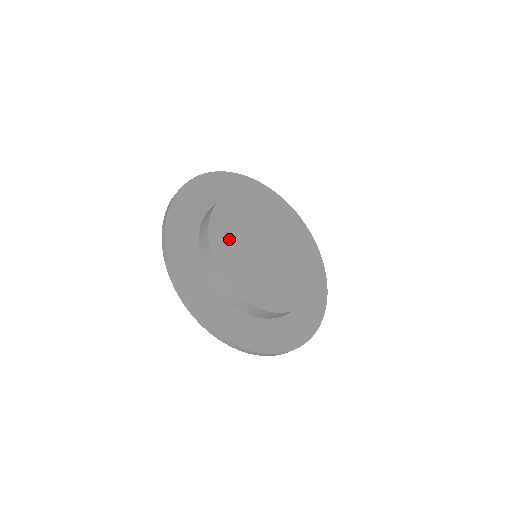
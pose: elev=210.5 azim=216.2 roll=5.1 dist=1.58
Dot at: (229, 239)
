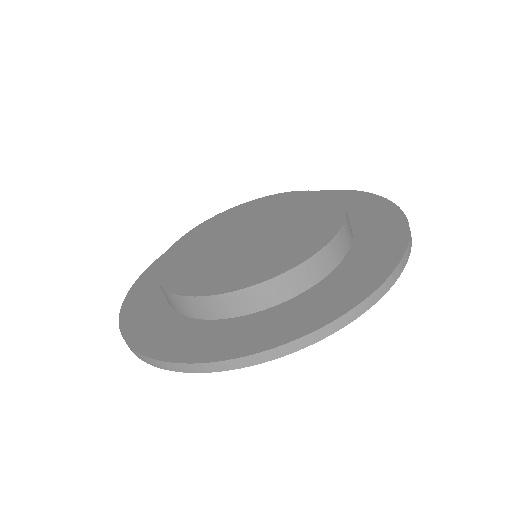
Dot at: (205, 235)
